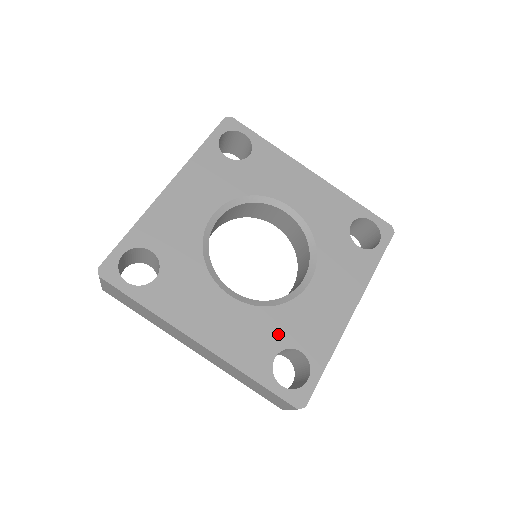
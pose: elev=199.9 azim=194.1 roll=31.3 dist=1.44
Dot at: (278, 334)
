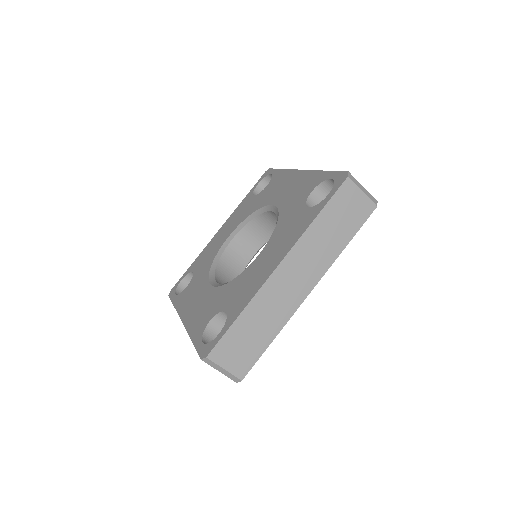
Dot at: (220, 303)
